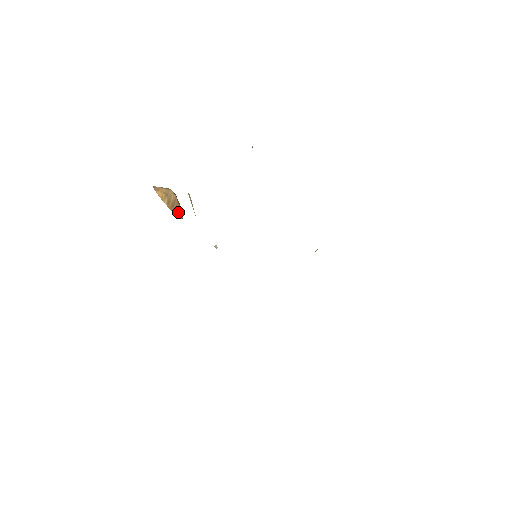
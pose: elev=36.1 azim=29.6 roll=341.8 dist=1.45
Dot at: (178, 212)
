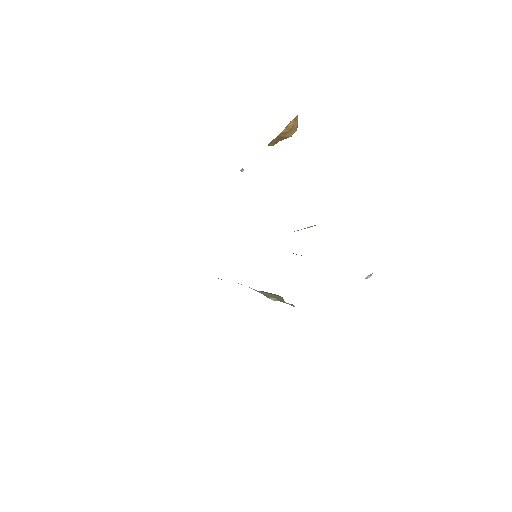
Dot at: (275, 142)
